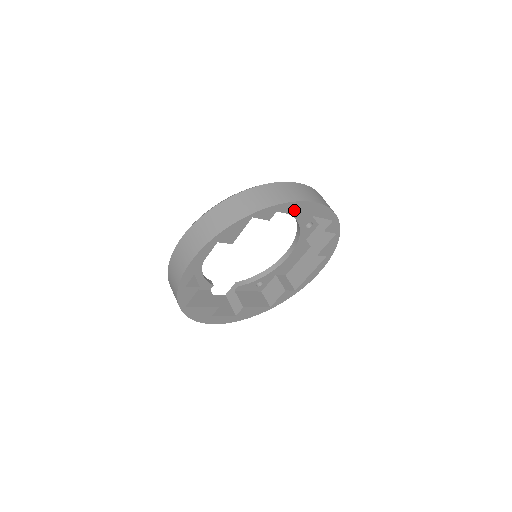
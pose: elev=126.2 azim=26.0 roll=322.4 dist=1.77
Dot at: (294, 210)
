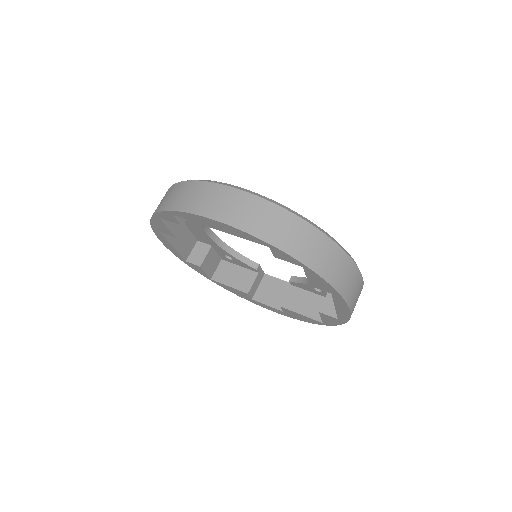
Dot at: (194, 220)
